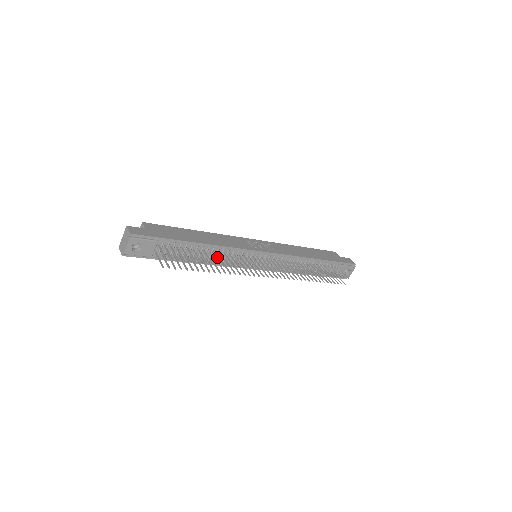
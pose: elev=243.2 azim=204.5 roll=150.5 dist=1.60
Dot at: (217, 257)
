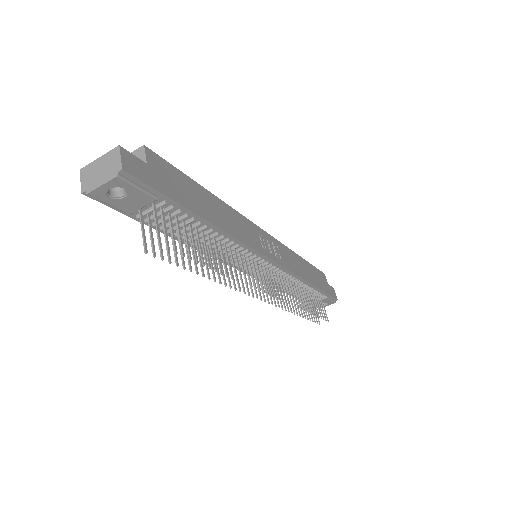
Dot at: (222, 253)
